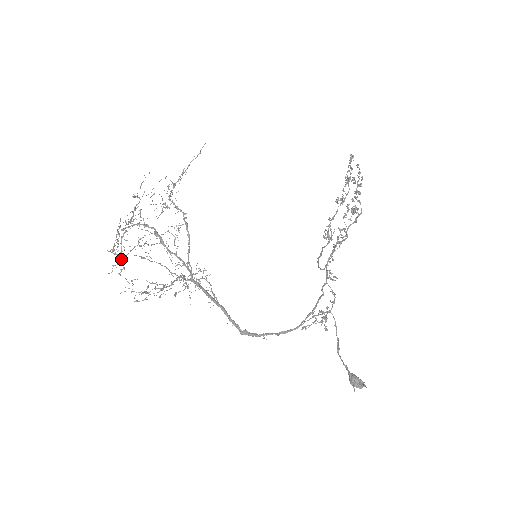
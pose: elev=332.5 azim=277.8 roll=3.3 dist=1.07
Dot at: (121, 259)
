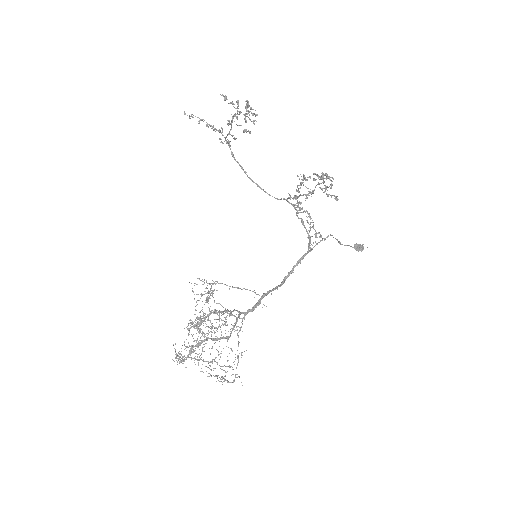
Dot at: (194, 362)
